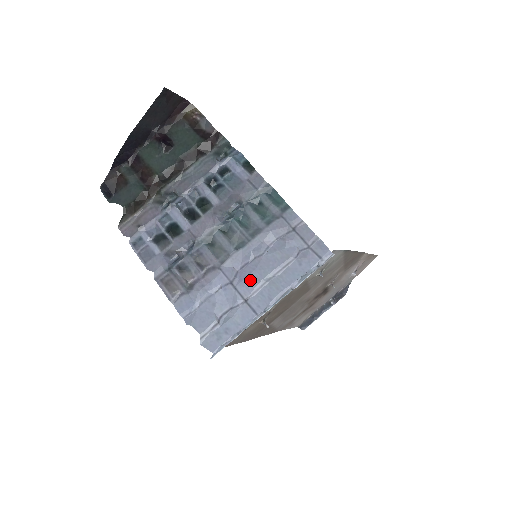
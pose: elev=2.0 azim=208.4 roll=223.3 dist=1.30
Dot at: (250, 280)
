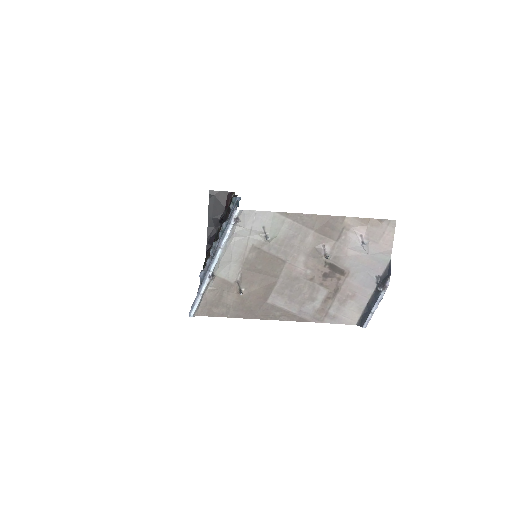
Dot at: occluded
